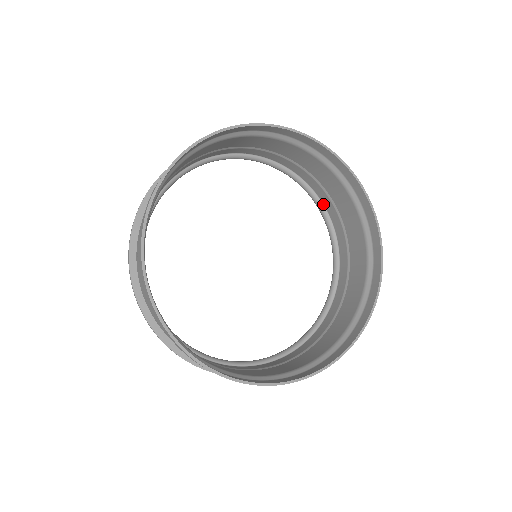
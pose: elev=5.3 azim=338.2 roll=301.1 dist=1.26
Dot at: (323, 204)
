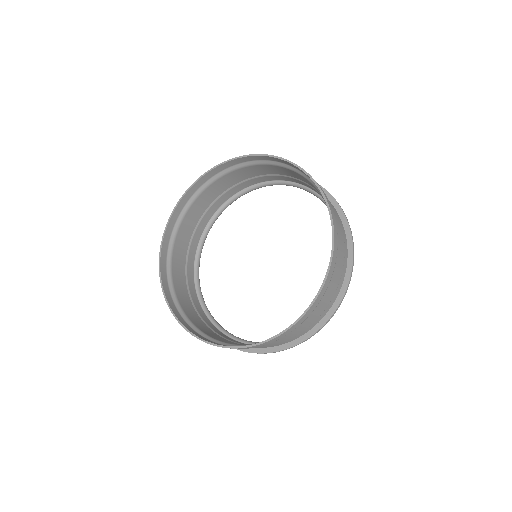
Dot at: occluded
